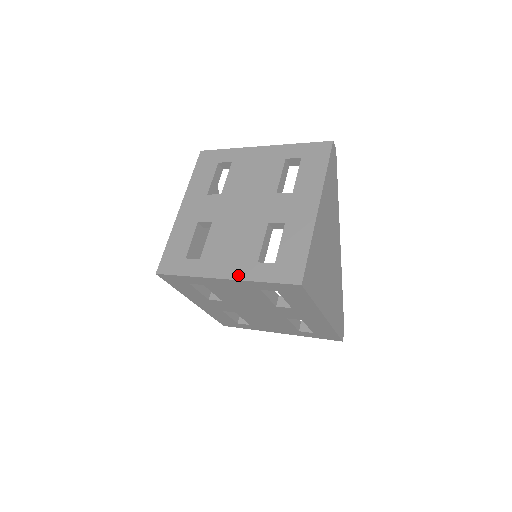
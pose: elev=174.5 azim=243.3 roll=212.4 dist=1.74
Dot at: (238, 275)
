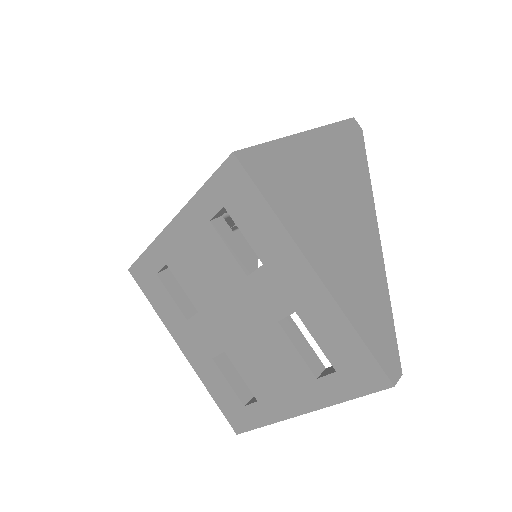
Dot at: occluded
